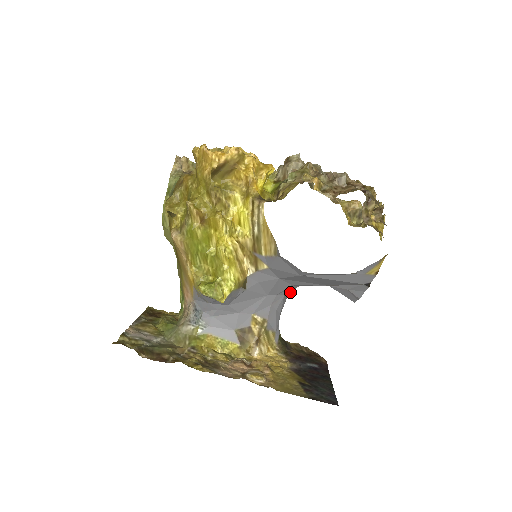
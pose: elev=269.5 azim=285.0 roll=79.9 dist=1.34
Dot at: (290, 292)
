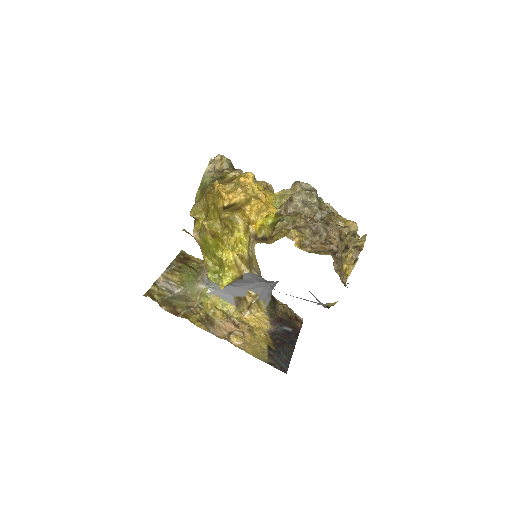
Dot at: occluded
